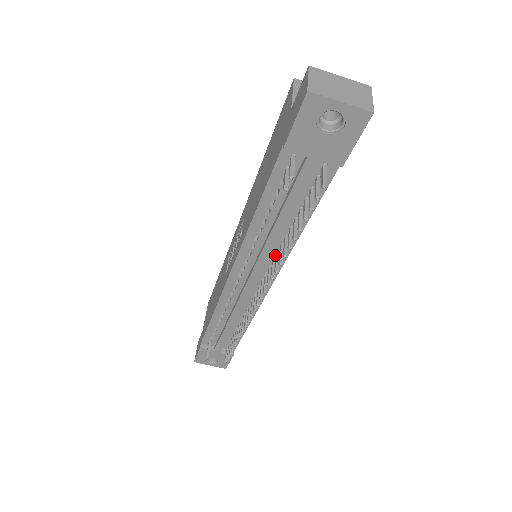
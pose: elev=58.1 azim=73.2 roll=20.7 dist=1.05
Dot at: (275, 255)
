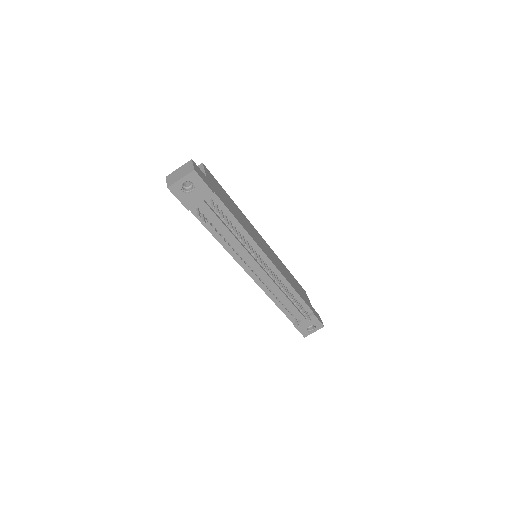
Dot at: occluded
